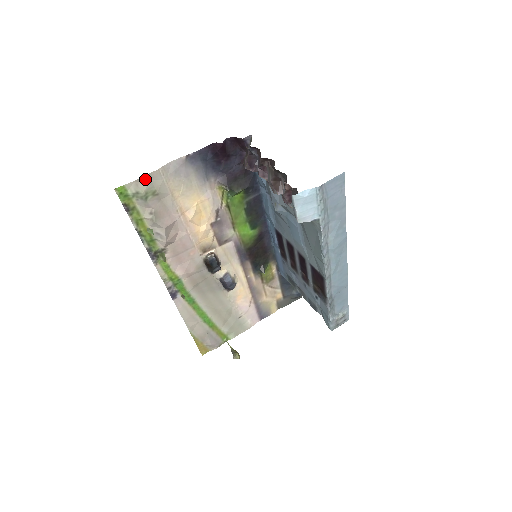
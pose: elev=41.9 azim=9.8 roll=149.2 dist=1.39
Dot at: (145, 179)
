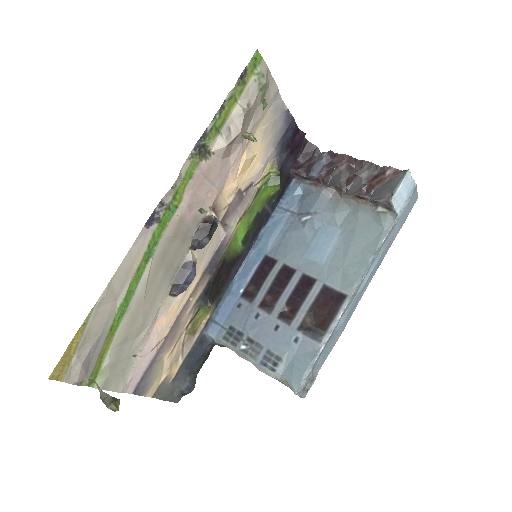
Dot at: (269, 79)
